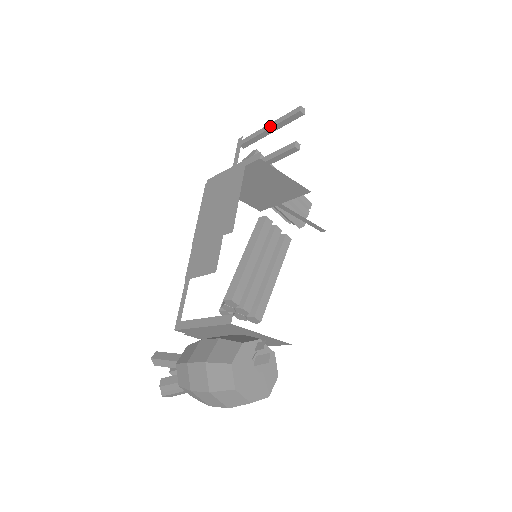
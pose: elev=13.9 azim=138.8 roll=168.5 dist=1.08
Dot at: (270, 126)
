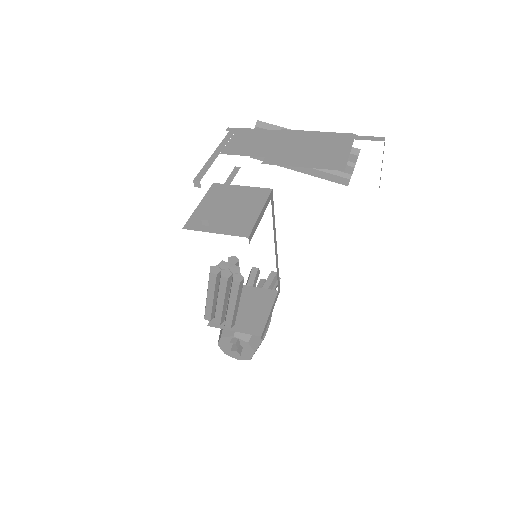
Dot at: occluded
